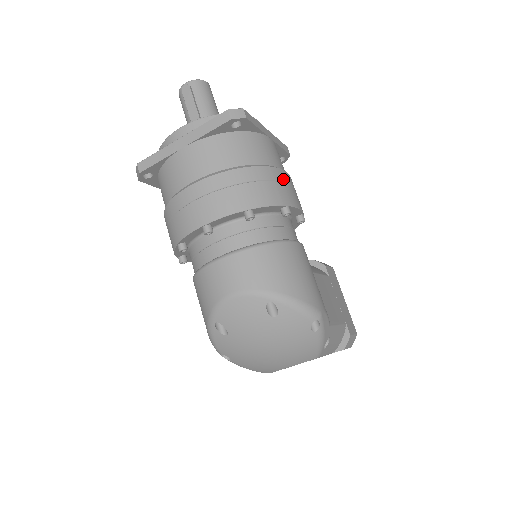
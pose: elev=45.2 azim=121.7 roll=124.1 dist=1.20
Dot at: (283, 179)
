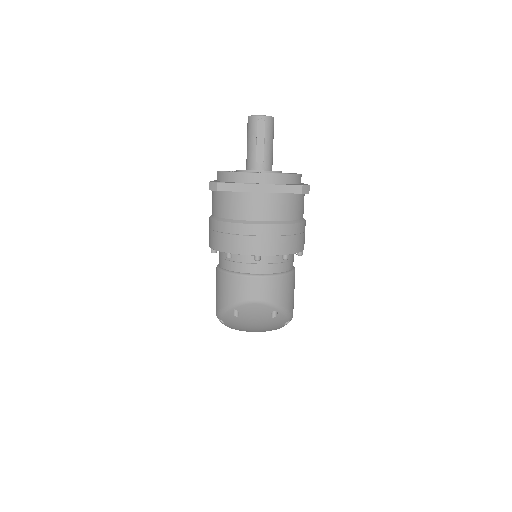
Dot at: occluded
